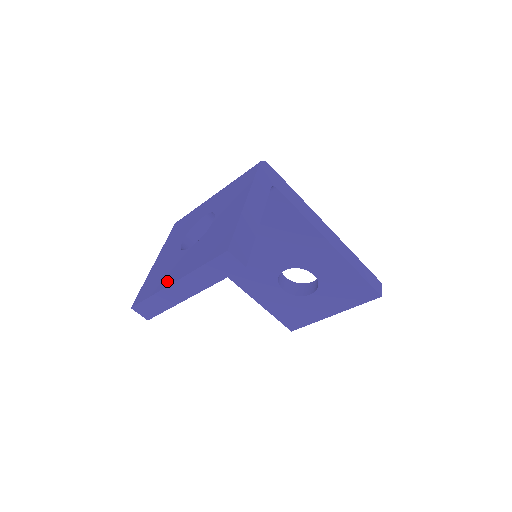
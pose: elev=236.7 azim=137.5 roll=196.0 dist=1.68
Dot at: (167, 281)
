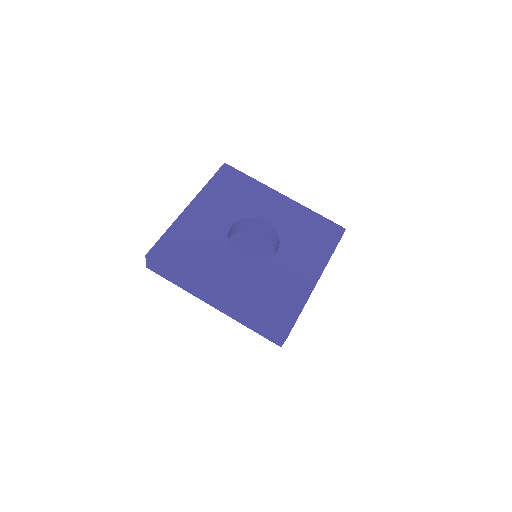
Dot at: (205, 280)
